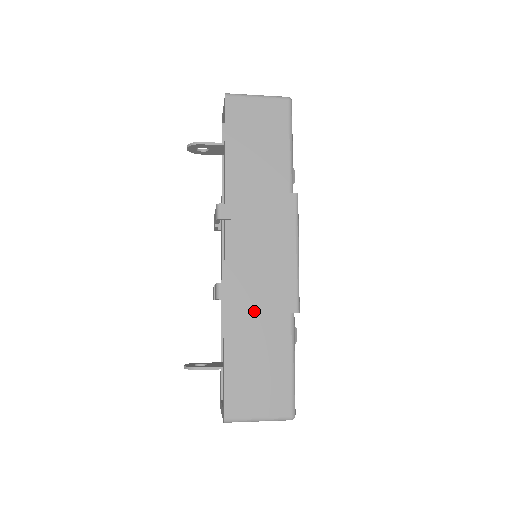
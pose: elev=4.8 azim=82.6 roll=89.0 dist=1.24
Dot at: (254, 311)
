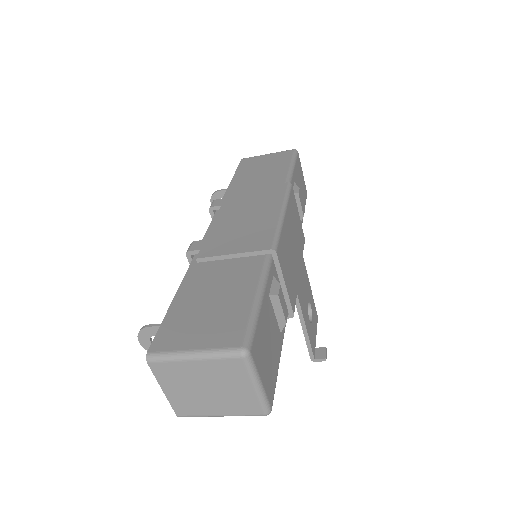
Dot at: (221, 254)
